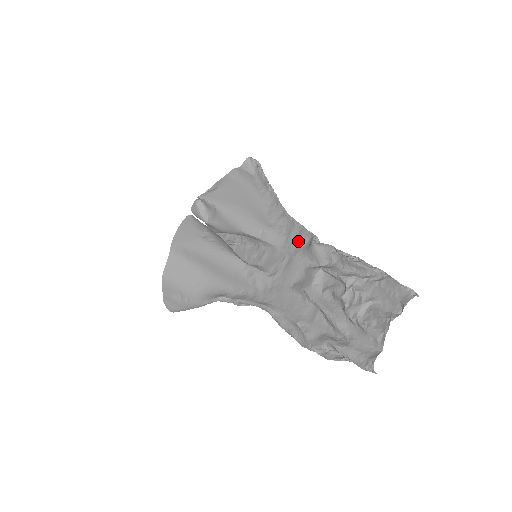
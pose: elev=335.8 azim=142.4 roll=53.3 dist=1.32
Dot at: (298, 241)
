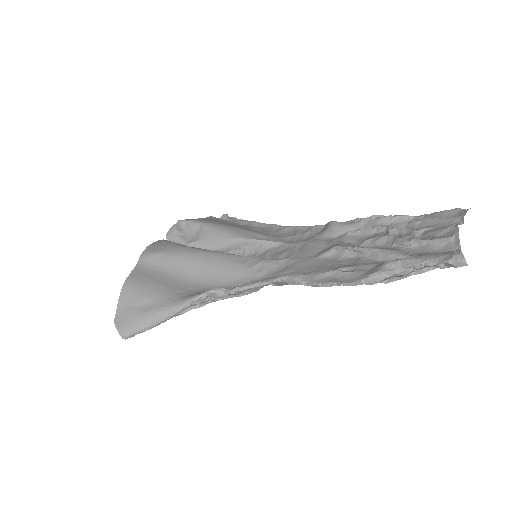
Dot at: (308, 234)
